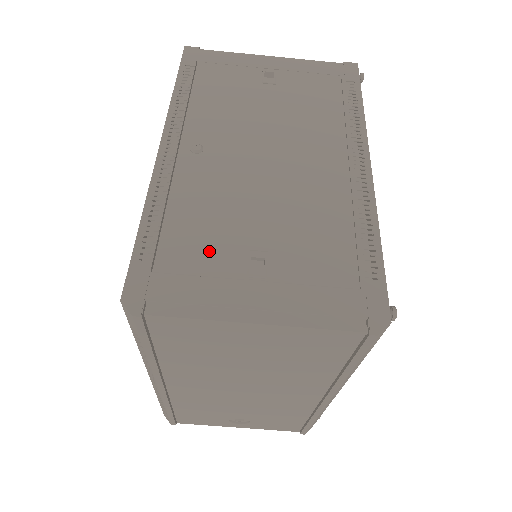
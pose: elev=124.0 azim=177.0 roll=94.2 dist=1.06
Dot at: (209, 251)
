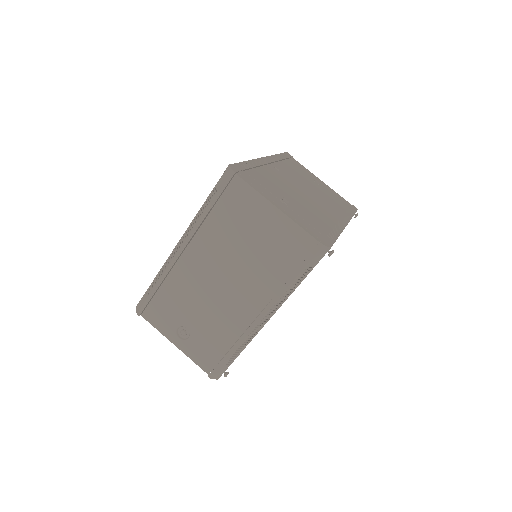
Dot at: (268, 185)
